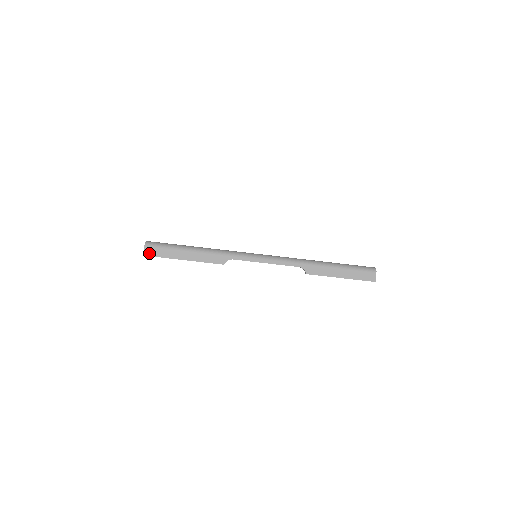
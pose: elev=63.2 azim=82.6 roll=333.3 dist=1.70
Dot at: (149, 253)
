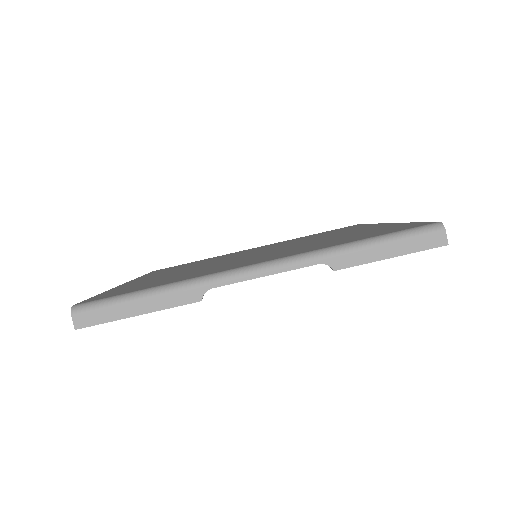
Dot at: (82, 323)
